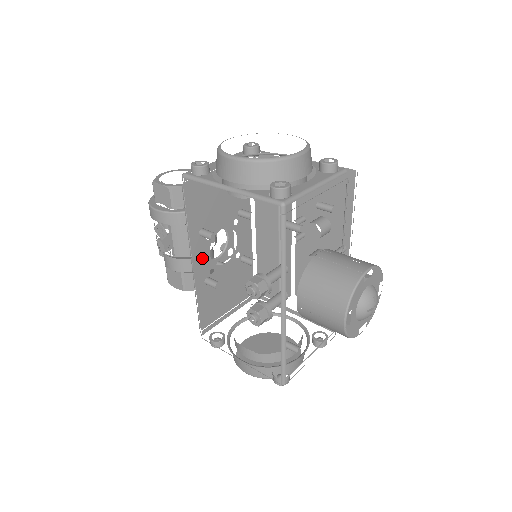
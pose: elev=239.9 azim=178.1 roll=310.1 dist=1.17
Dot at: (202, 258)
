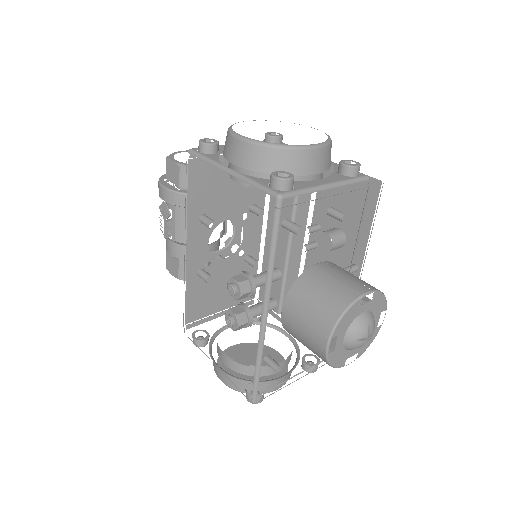
Dot at: (198, 246)
